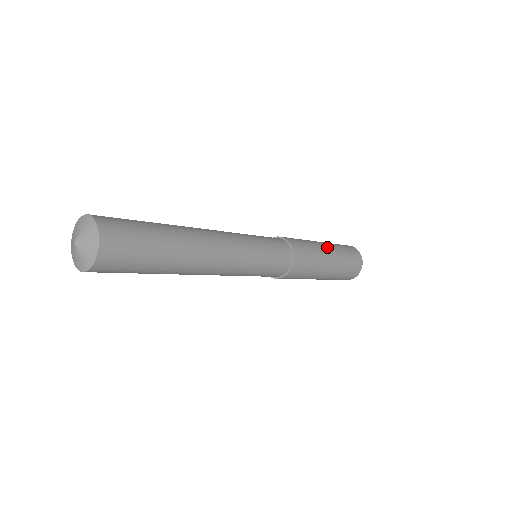
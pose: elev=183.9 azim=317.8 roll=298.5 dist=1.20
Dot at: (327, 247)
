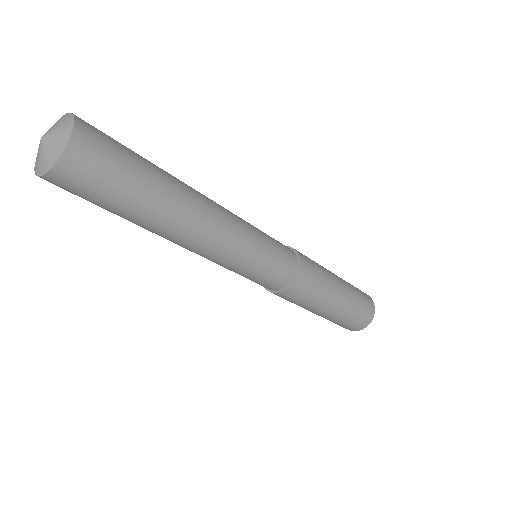
Dot at: occluded
